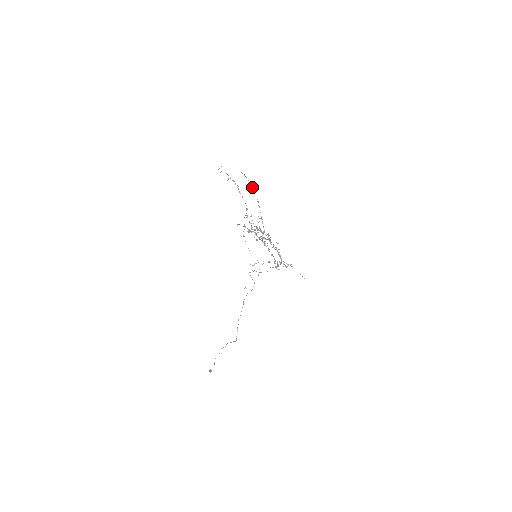
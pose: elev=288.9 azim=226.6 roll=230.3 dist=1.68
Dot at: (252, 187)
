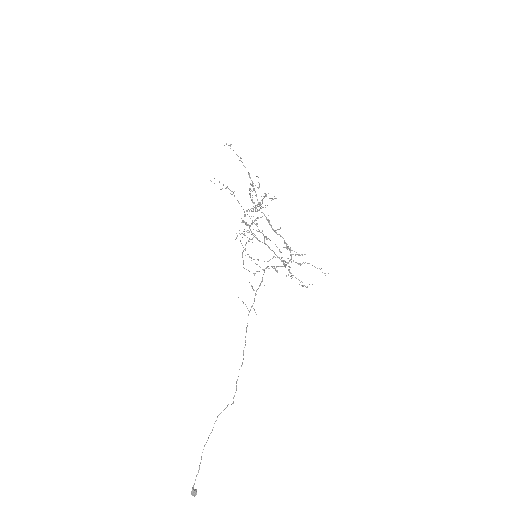
Dot at: occluded
